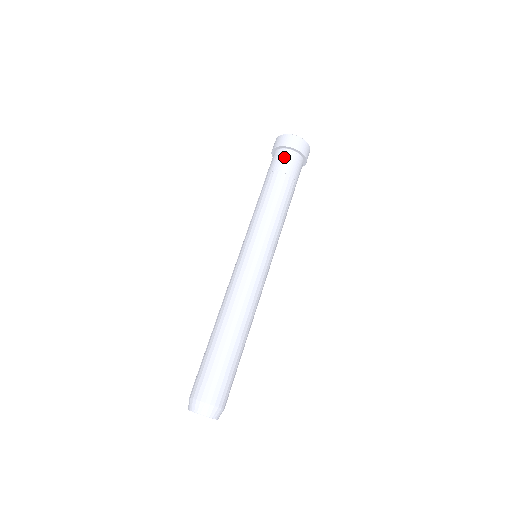
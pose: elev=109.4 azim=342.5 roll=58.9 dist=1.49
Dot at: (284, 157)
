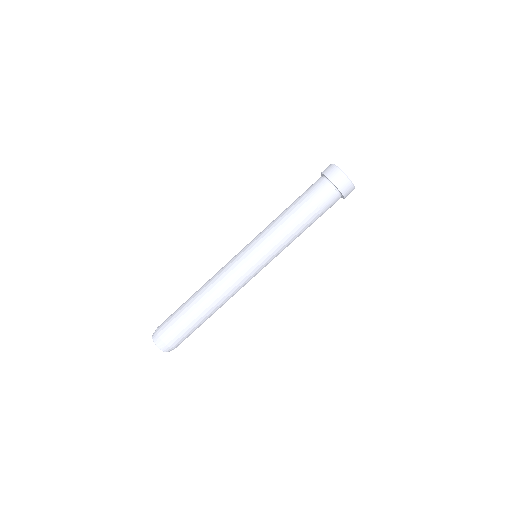
Dot at: (328, 193)
